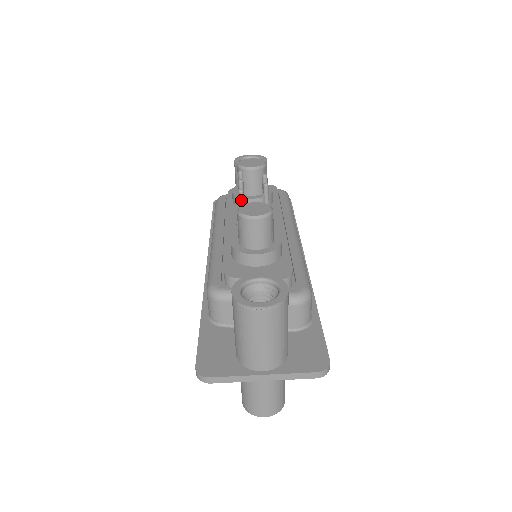
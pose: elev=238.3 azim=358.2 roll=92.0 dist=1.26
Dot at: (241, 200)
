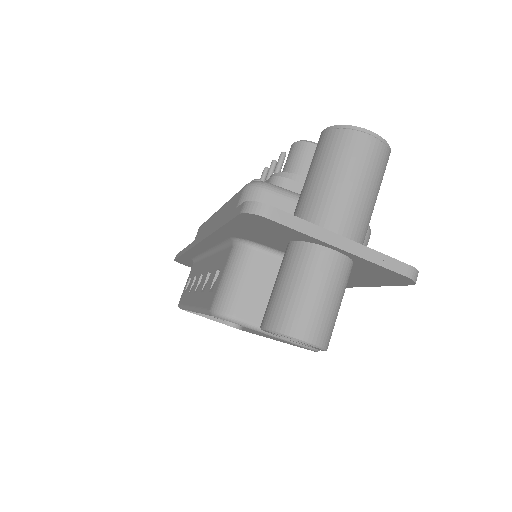
Dot at: (281, 162)
